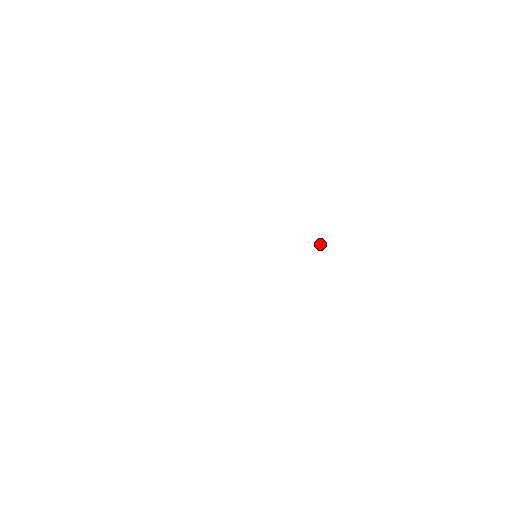
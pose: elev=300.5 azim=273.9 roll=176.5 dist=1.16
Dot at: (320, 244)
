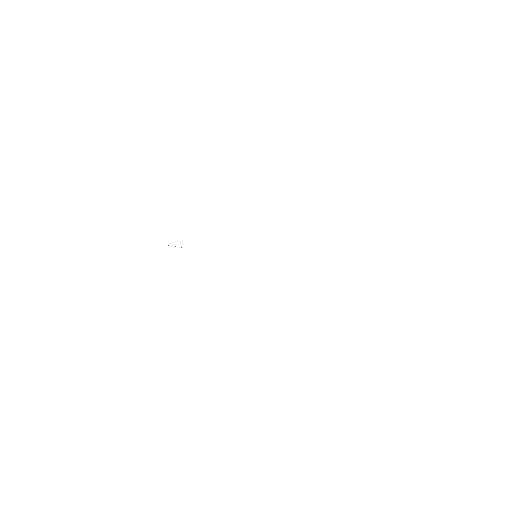
Dot at: occluded
